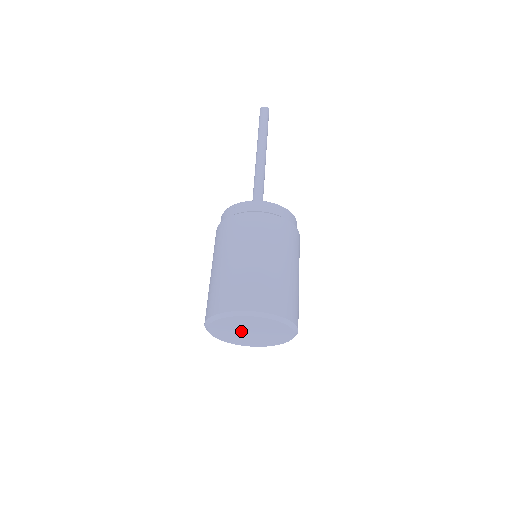
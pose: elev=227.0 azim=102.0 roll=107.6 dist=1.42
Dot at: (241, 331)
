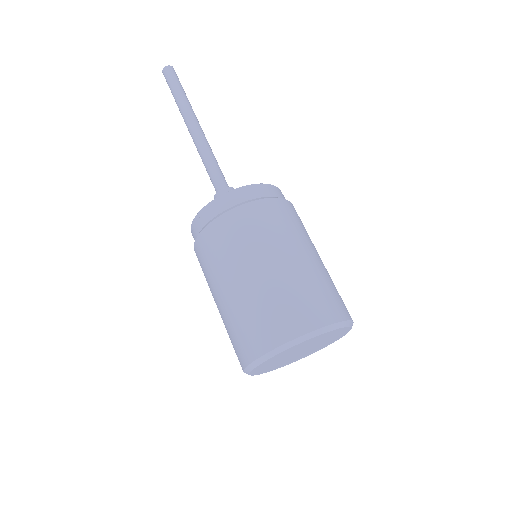
Dot at: (289, 357)
